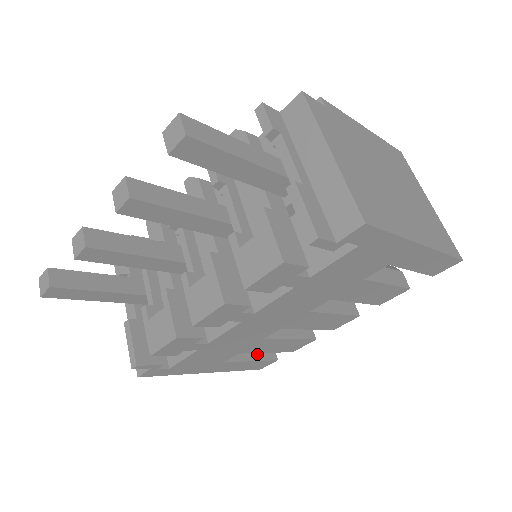
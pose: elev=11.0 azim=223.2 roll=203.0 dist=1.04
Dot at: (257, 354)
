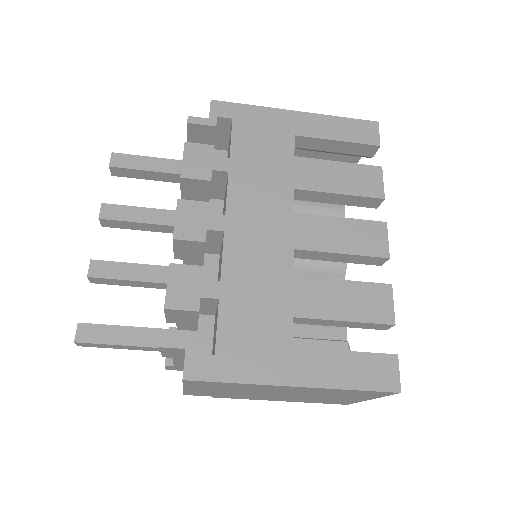
Dot at: occluded
